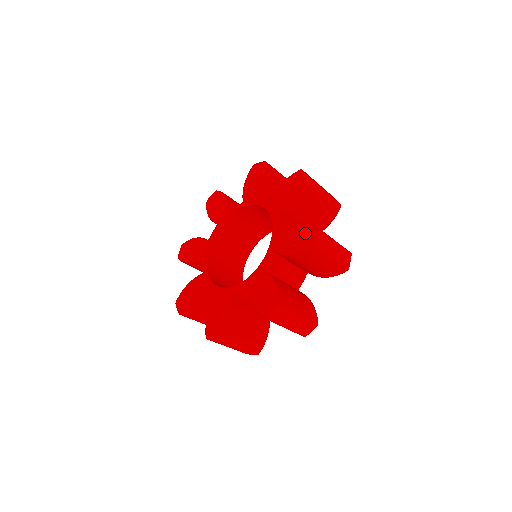
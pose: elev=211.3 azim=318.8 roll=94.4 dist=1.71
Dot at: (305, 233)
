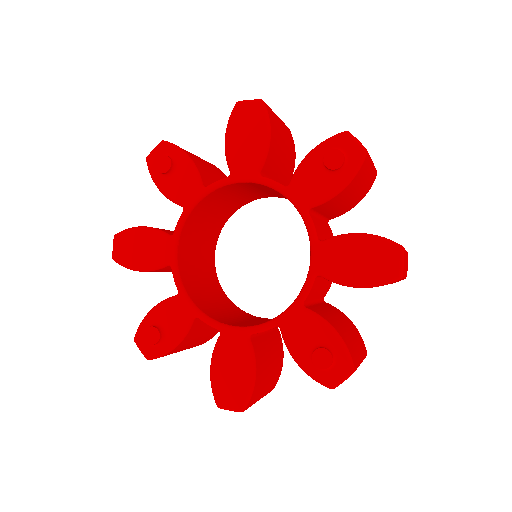
Dot at: (335, 363)
